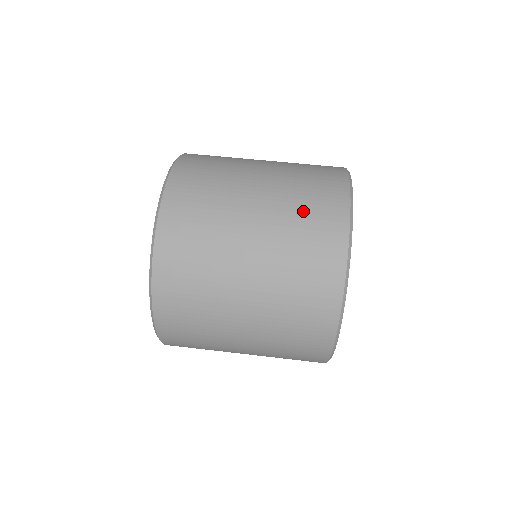
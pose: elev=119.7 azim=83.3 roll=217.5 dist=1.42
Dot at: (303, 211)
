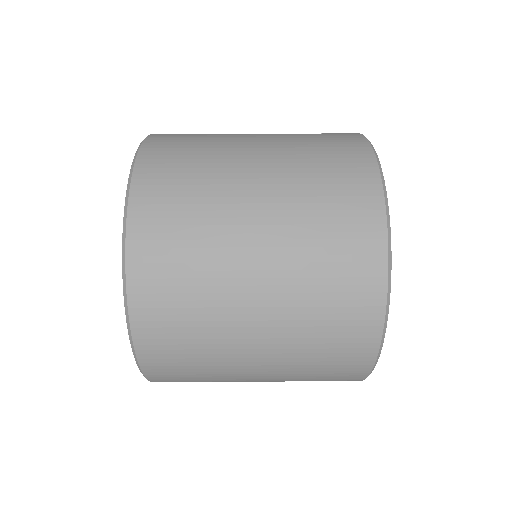
Dot at: (322, 207)
